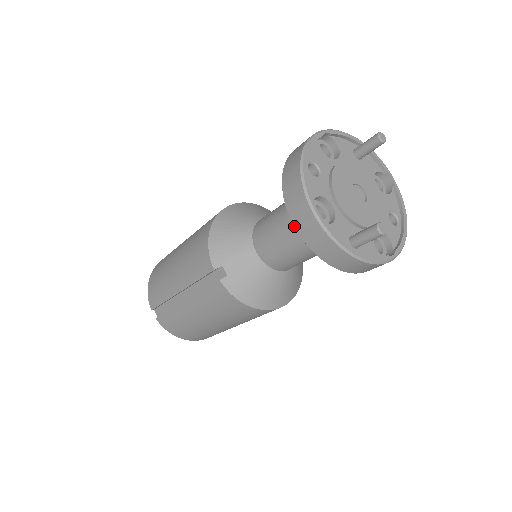
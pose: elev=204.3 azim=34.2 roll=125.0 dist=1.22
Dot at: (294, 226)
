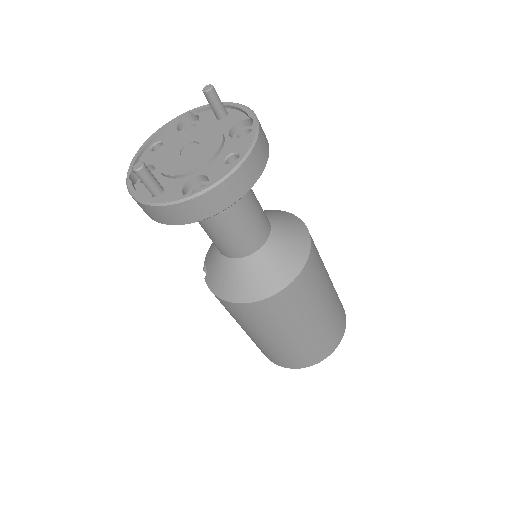
Dot at: occluded
